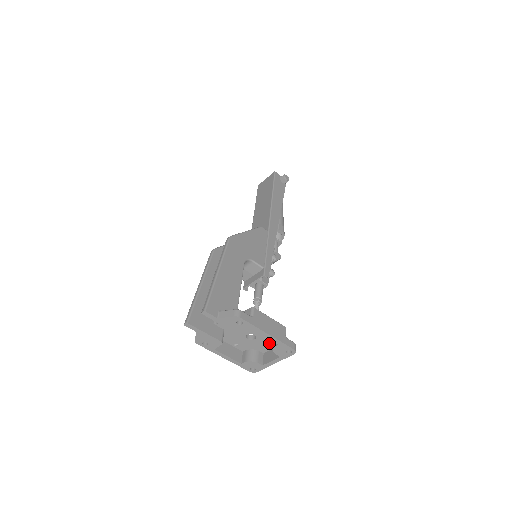
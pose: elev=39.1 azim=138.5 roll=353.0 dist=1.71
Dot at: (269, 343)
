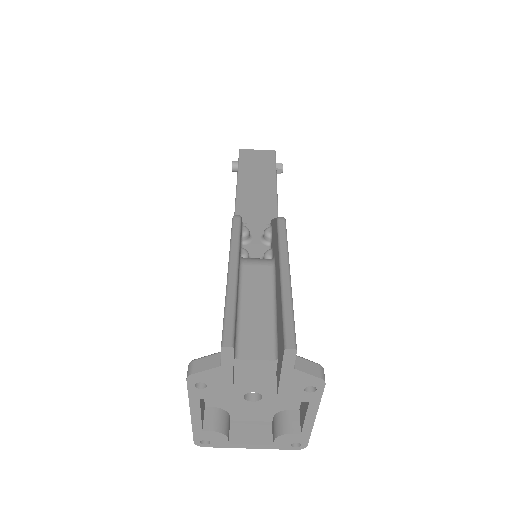
Dot at: (261, 413)
